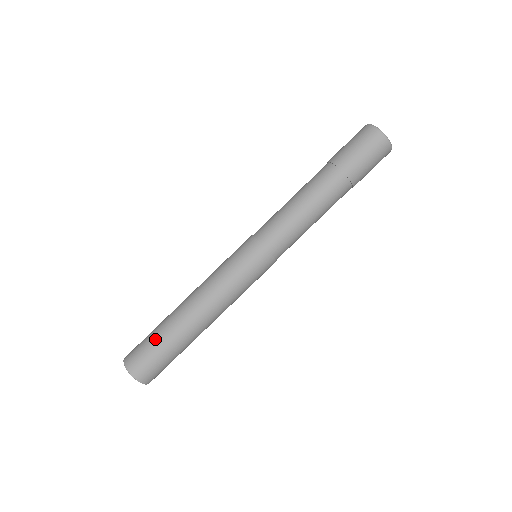
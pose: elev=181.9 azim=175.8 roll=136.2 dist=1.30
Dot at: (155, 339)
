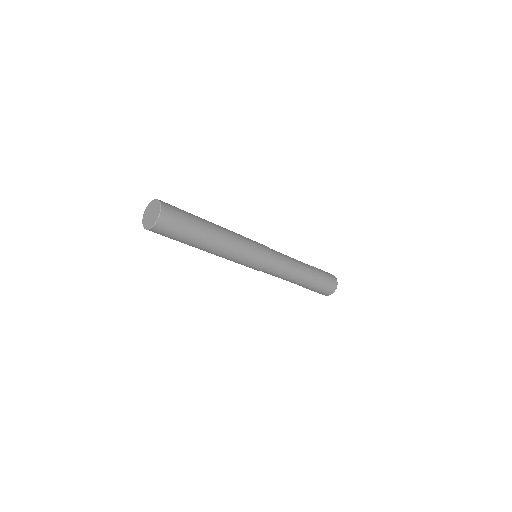
Dot at: (191, 216)
